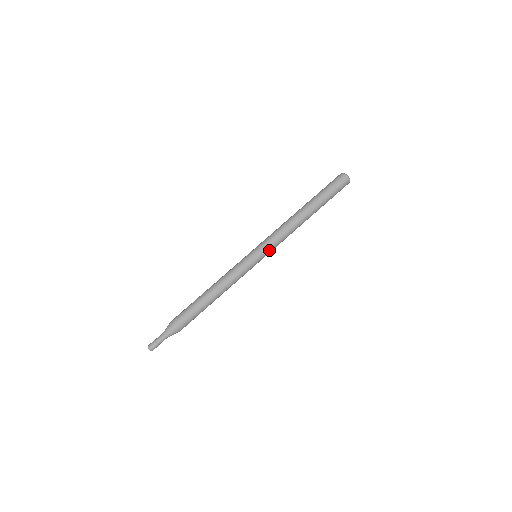
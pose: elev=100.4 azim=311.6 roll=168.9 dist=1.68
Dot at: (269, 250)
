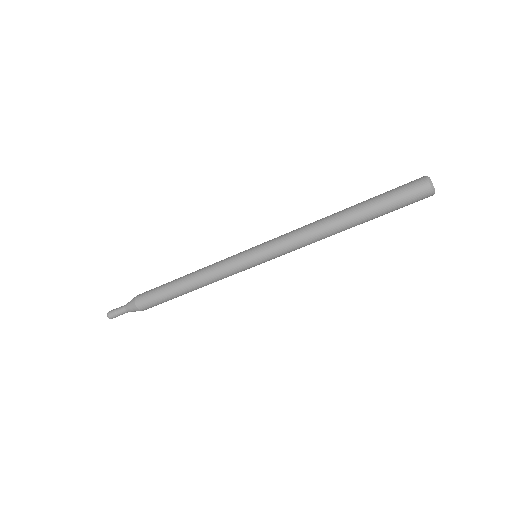
Dot at: occluded
